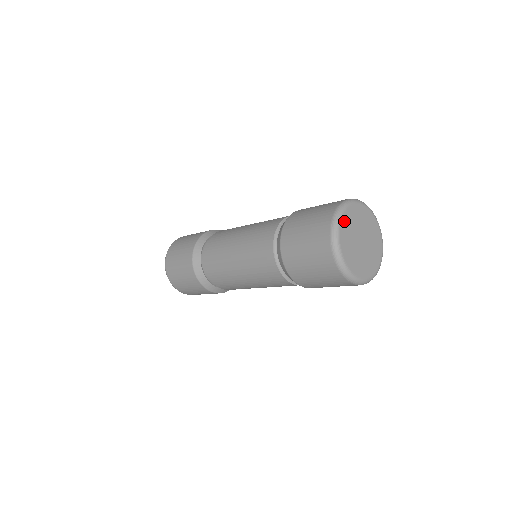
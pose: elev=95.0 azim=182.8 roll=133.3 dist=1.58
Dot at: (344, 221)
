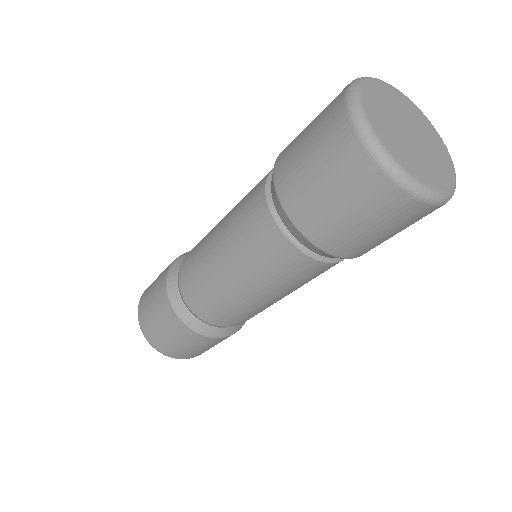
Dot at: (368, 94)
